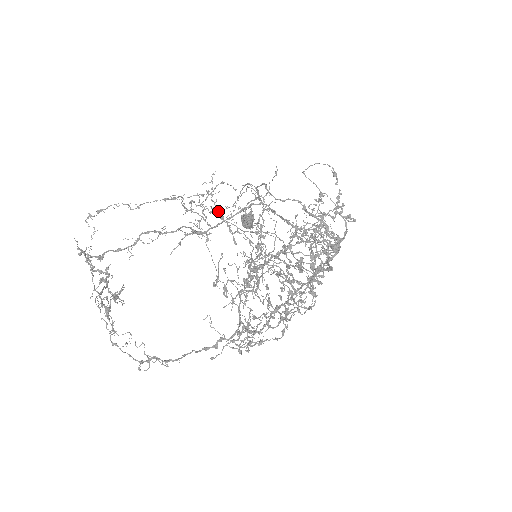
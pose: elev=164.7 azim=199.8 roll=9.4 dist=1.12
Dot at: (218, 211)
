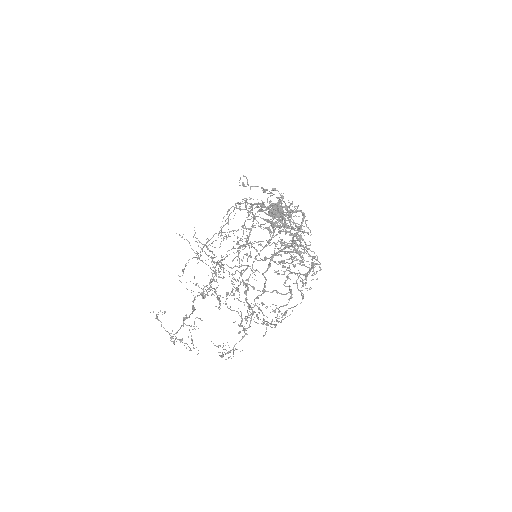
Dot at: (208, 249)
